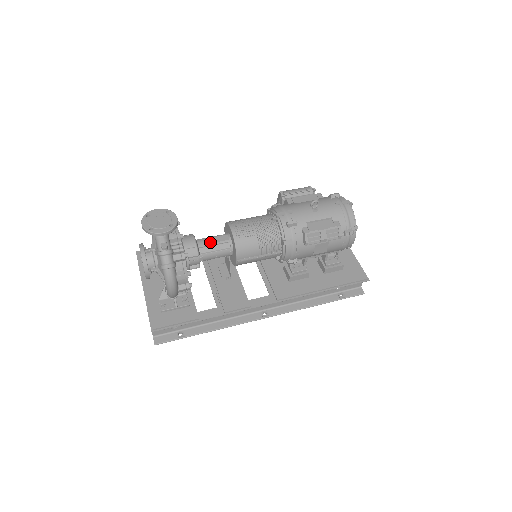
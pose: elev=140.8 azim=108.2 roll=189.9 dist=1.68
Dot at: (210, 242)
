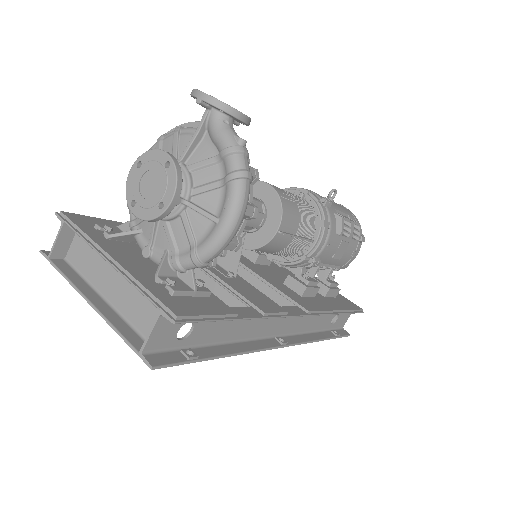
Dot at: occluded
